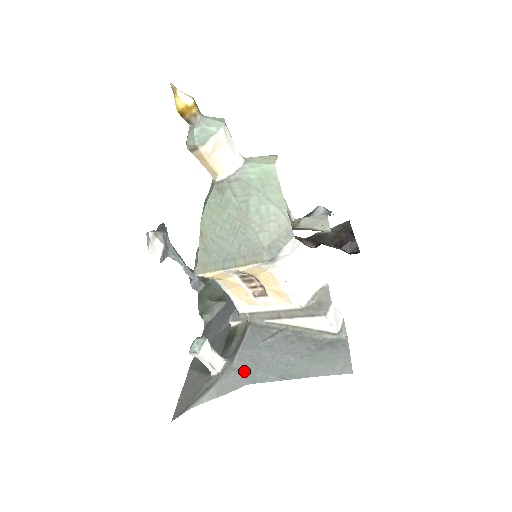
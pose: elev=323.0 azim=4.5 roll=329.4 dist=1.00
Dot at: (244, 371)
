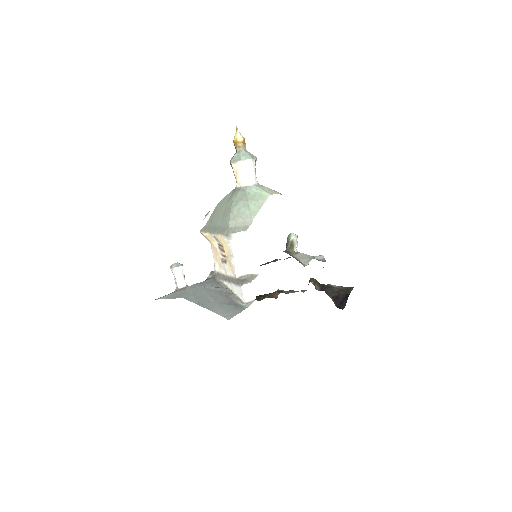
Dot at: (187, 292)
